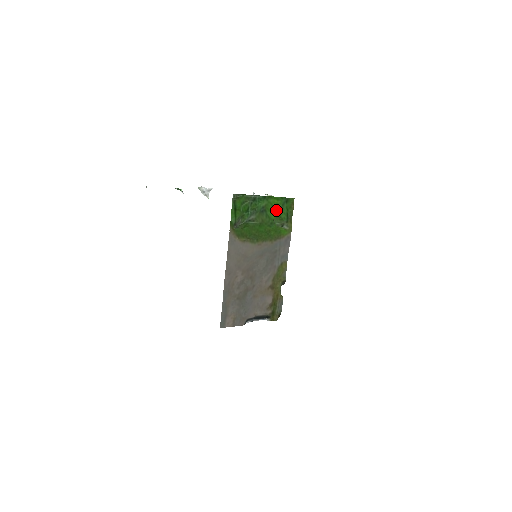
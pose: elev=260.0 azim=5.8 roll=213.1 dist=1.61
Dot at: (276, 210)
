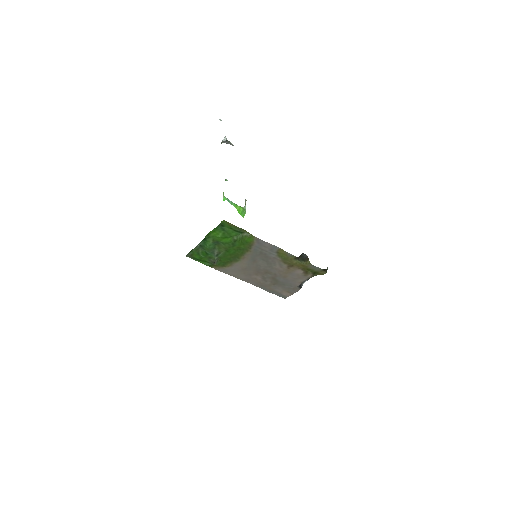
Dot at: (223, 237)
